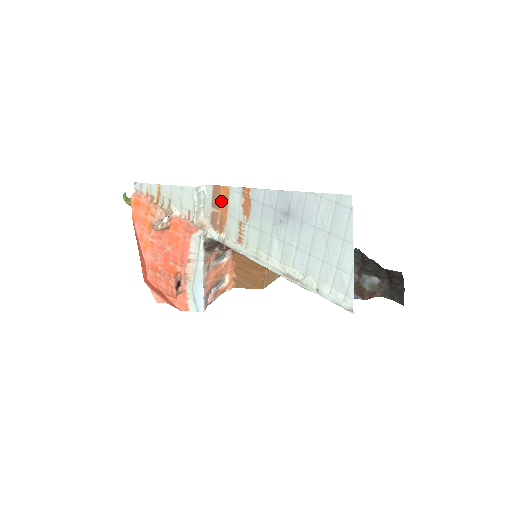
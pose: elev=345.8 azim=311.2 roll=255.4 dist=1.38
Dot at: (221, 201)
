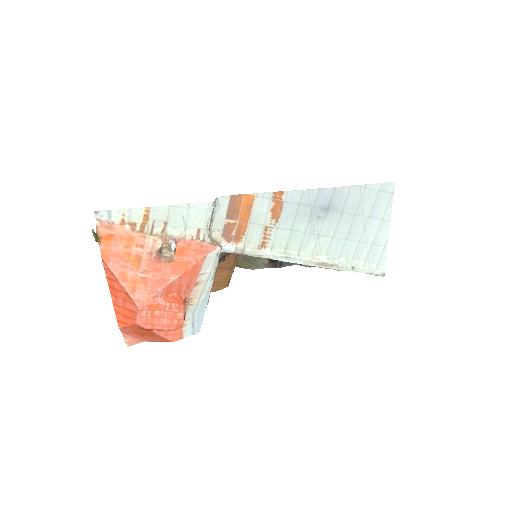
Dot at: (241, 210)
